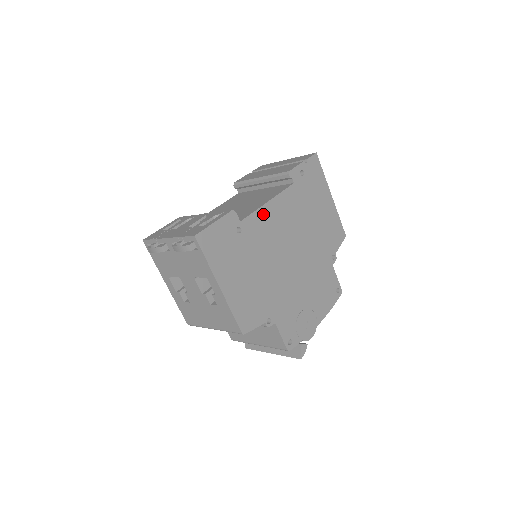
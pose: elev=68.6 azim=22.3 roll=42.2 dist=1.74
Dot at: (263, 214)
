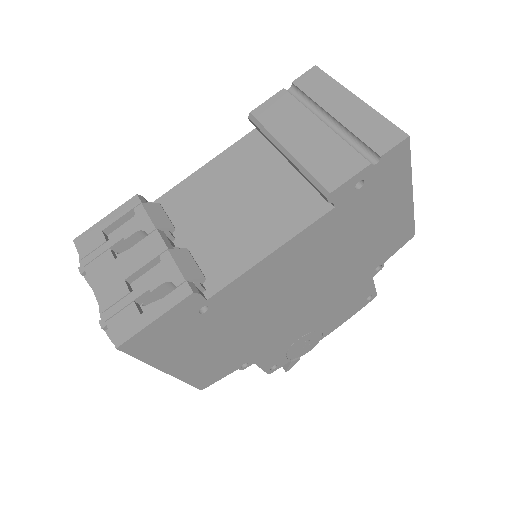
Dot at: (255, 273)
